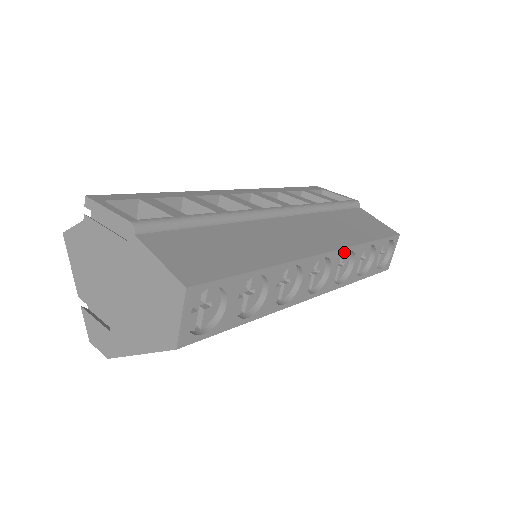
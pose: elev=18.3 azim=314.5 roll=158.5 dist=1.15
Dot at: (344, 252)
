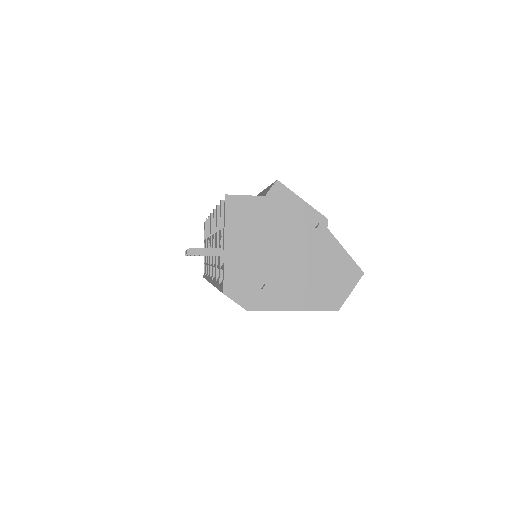
Dot at: occluded
